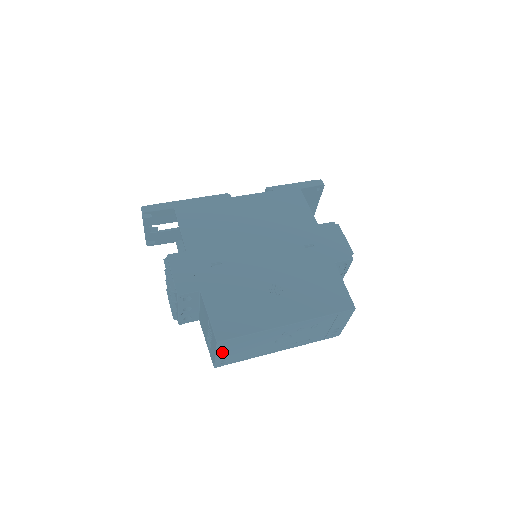
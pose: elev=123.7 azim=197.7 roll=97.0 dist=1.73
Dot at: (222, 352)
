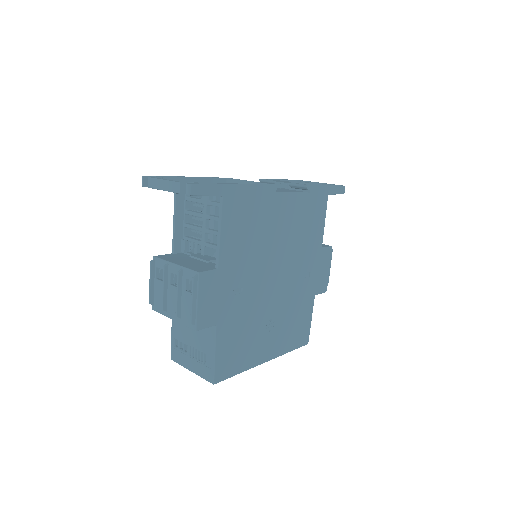
Dot at: occluded
